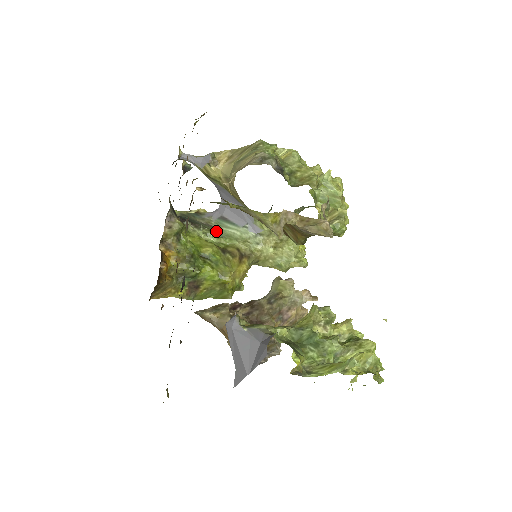
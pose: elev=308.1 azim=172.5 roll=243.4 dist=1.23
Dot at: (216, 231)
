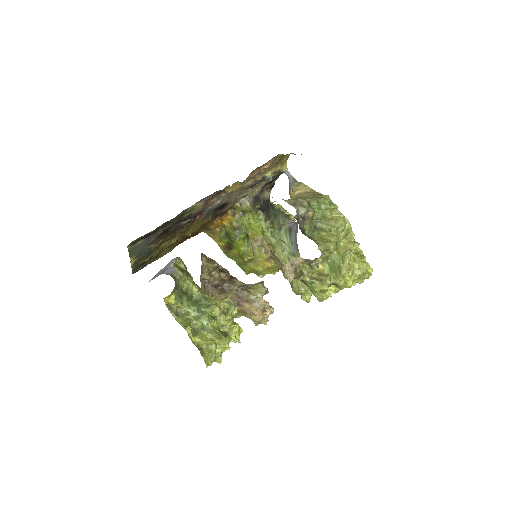
Dot at: (278, 232)
